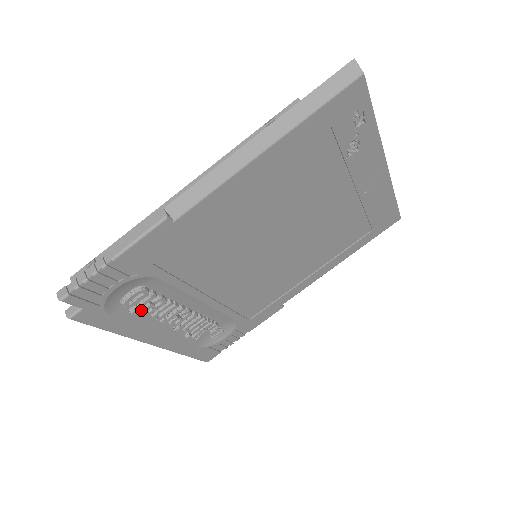
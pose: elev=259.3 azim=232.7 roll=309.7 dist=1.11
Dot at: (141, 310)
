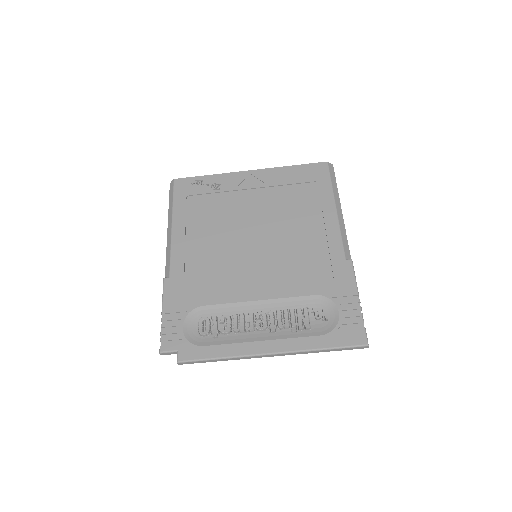
Dot at: (221, 332)
